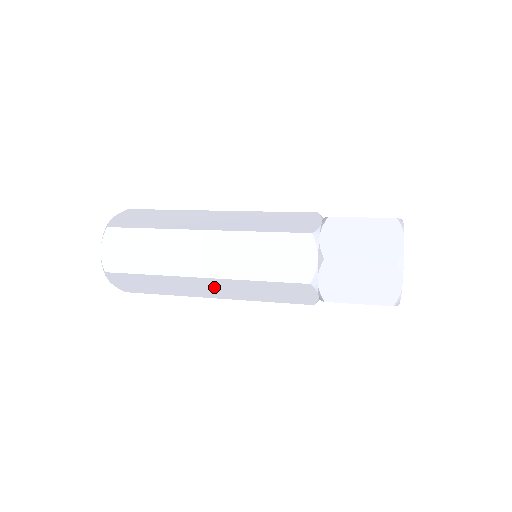
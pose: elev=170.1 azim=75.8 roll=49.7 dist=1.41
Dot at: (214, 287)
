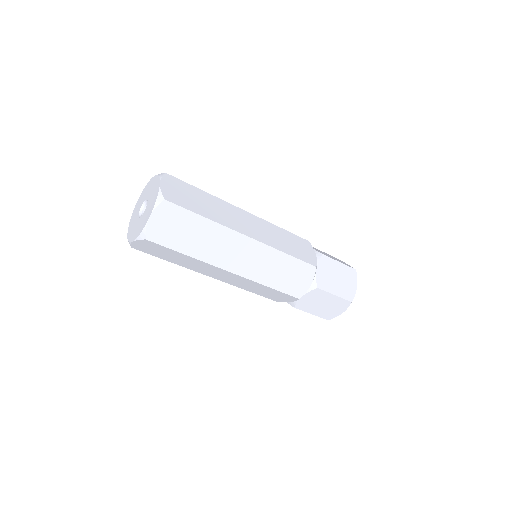
Dot at: (227, 276)
